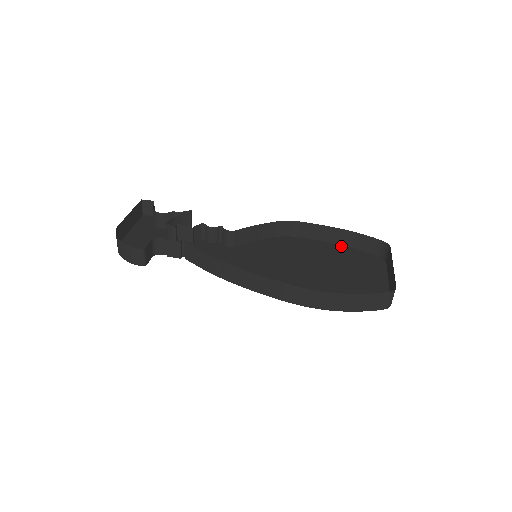
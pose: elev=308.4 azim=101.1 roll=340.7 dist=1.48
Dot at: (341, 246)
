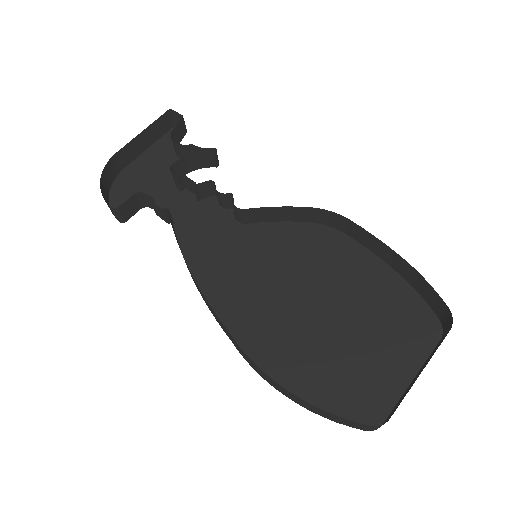
Dot at: (396, 275)
